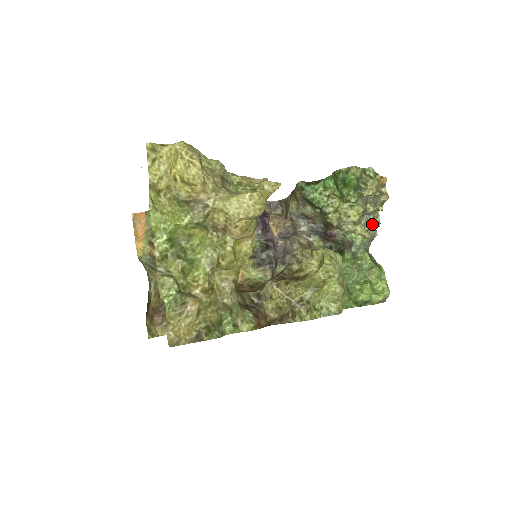
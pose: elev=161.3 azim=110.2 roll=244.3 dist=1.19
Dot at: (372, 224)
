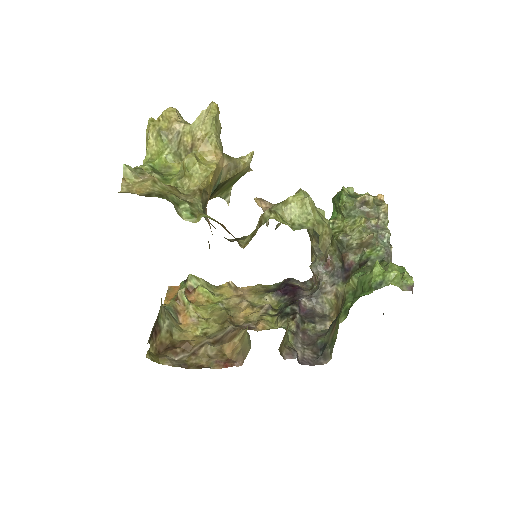
Dot at: (381, 234)
